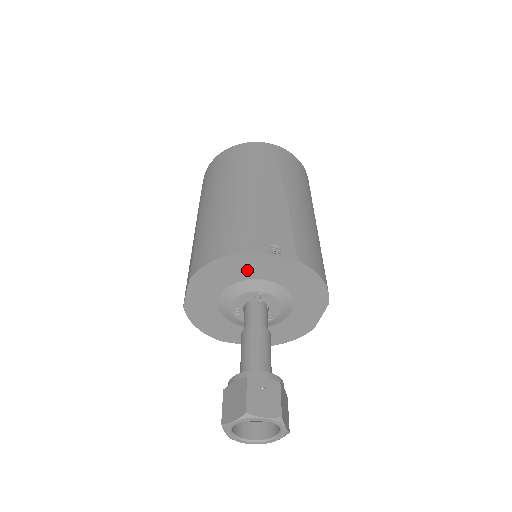
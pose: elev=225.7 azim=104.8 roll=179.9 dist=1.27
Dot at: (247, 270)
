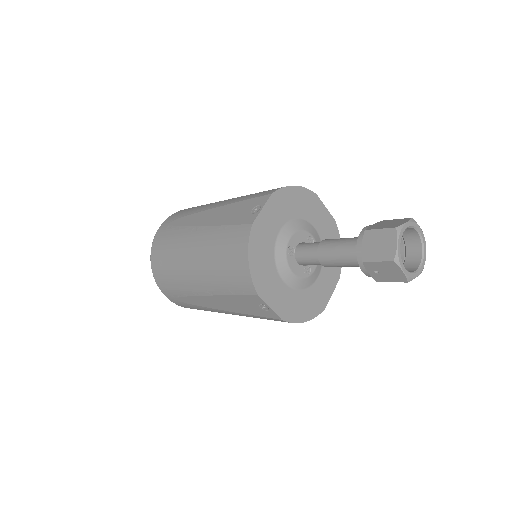
Dot at: (308, 209)
